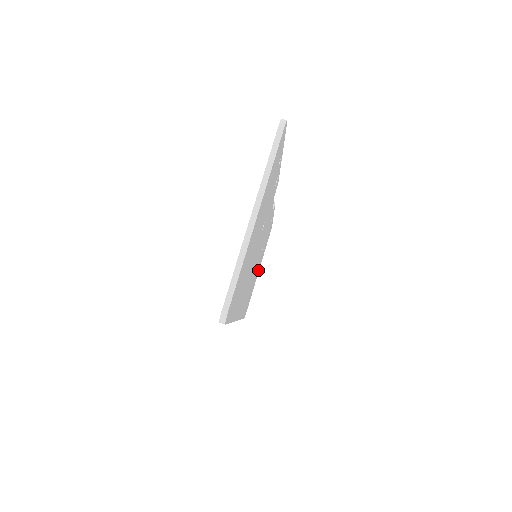
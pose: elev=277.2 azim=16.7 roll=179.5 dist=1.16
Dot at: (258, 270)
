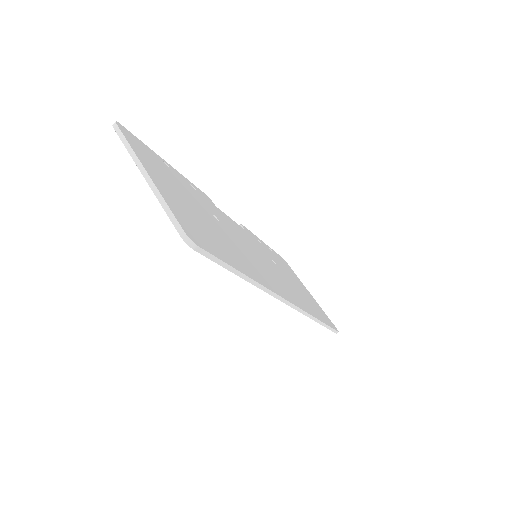
Dot at: (305, 290)
